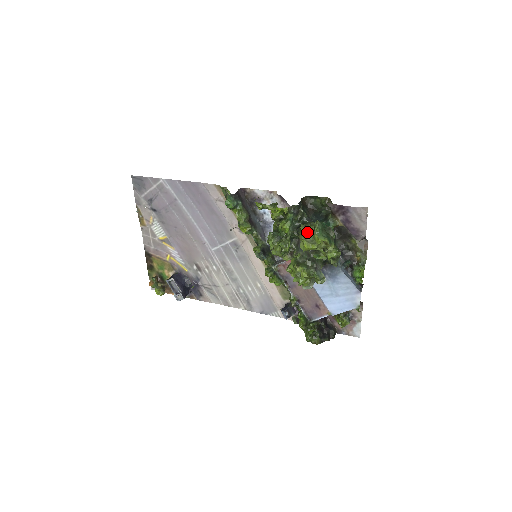
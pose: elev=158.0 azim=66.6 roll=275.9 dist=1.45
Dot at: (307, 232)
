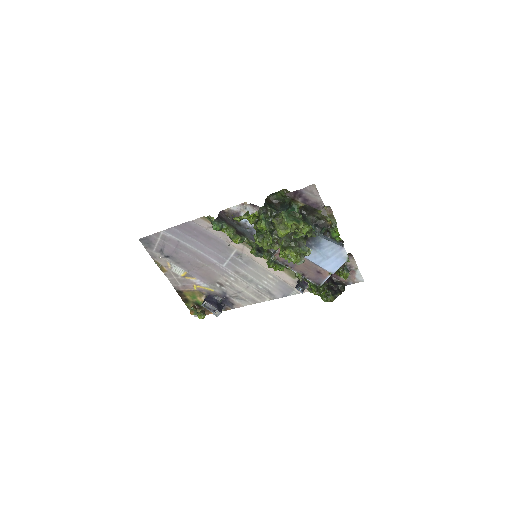
Dot at: (279, 223)
